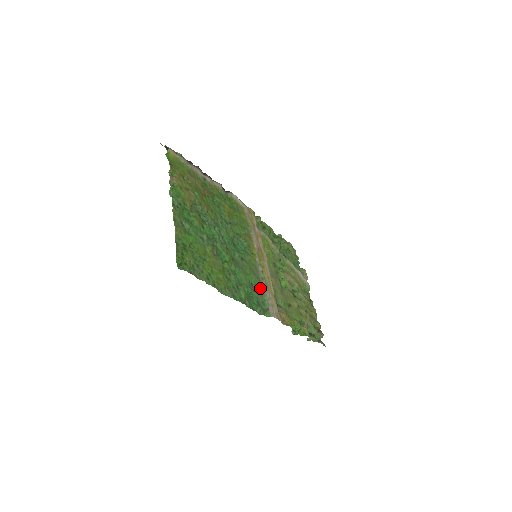
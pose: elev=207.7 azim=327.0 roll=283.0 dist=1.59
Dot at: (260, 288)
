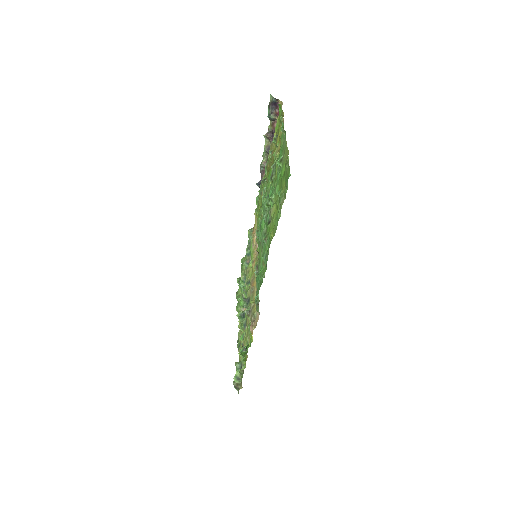
Dot at: (256, 282)
